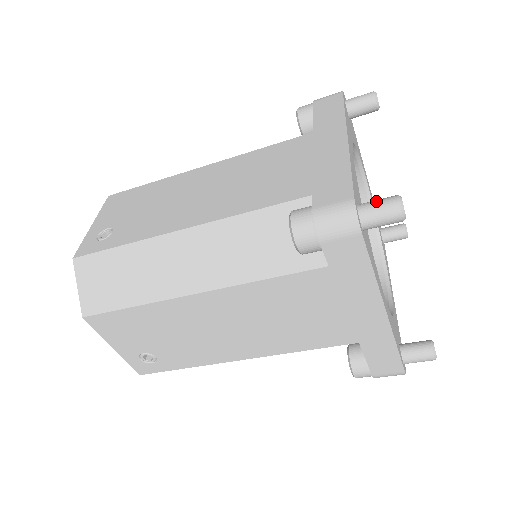
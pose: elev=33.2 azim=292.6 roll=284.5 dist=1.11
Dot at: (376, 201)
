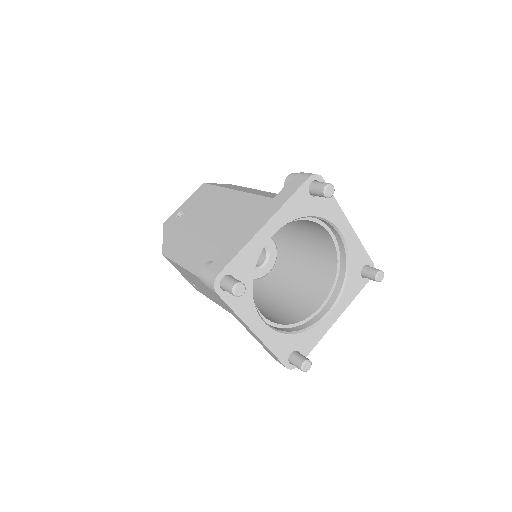
Dot at: occluded
